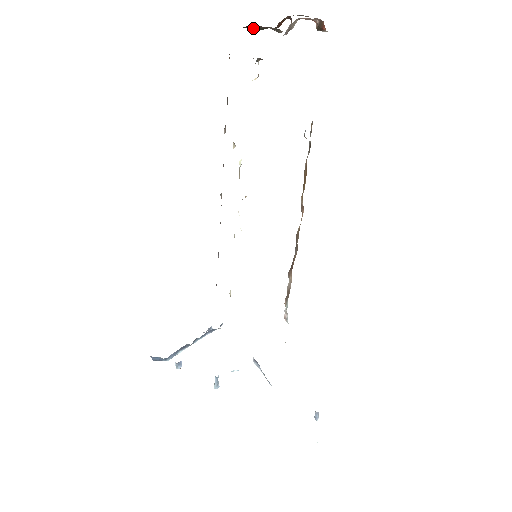
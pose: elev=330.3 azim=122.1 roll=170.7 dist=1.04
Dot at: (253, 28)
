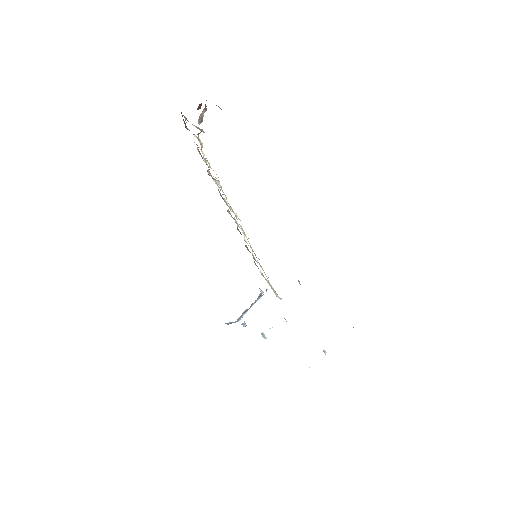
Dot at: occluded
